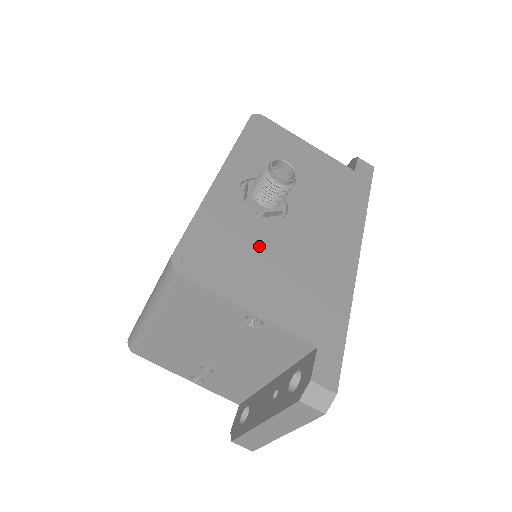
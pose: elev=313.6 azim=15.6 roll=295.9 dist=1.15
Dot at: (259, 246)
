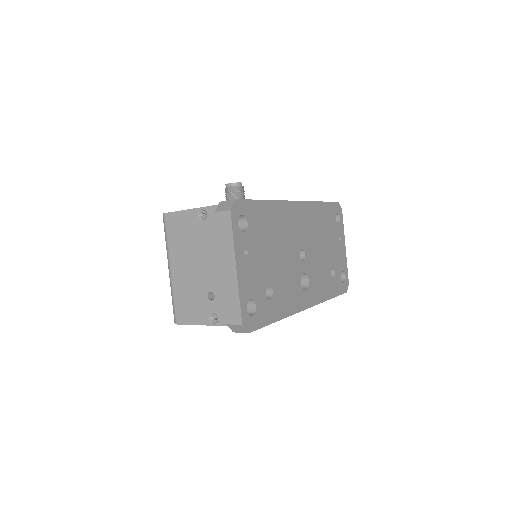
Dot at: occluded
